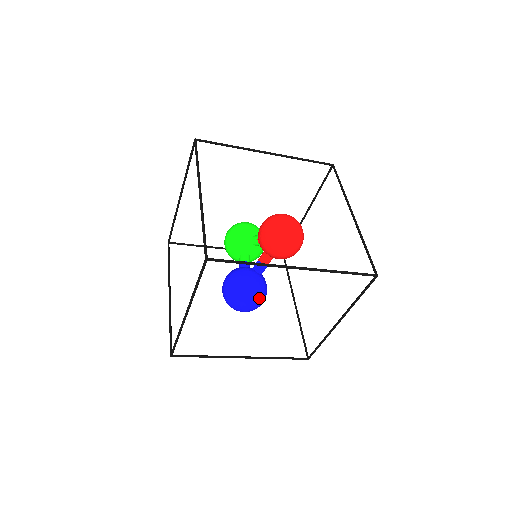
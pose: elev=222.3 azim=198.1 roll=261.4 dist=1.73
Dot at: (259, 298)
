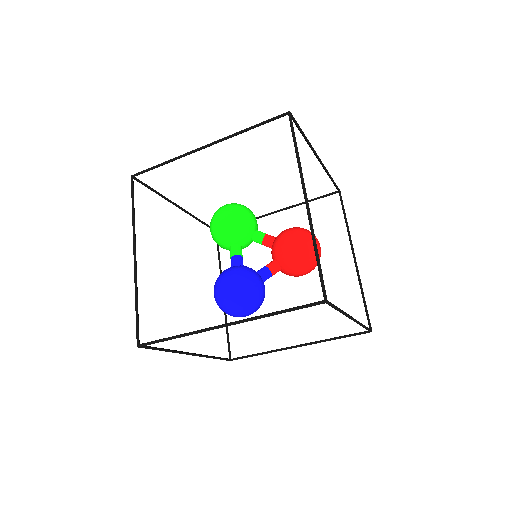
Dot at: (257, 309)
